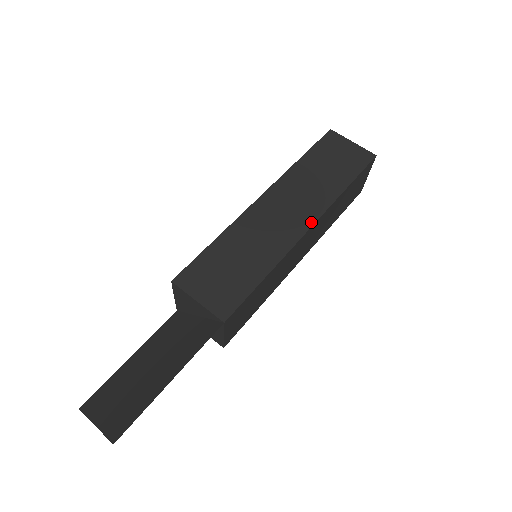
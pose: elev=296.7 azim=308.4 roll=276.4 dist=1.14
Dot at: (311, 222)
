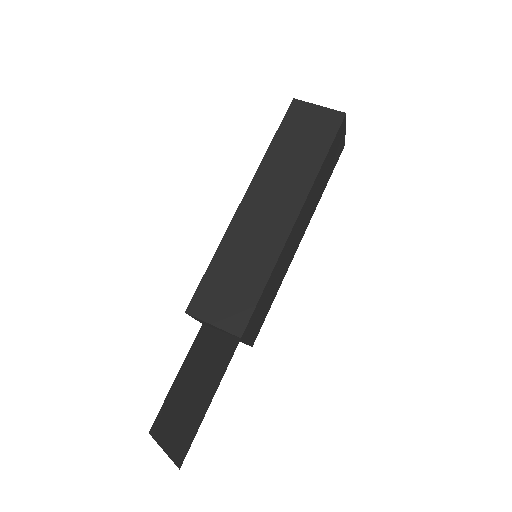
Dot at: (296, 212)
